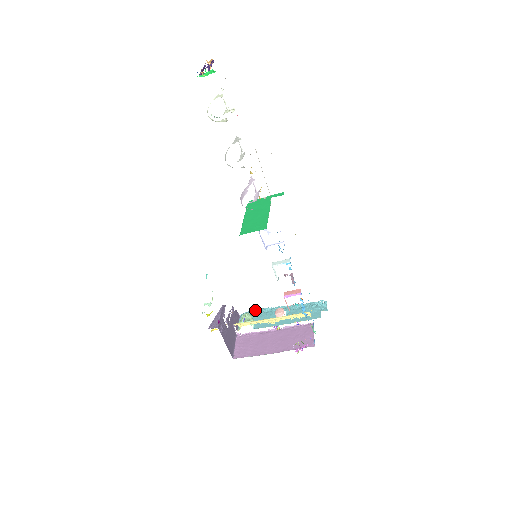
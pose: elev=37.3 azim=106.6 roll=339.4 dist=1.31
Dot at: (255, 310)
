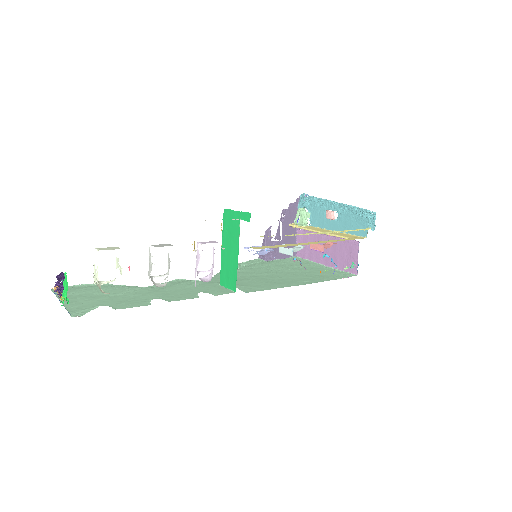
Dot at: (310, 199)
